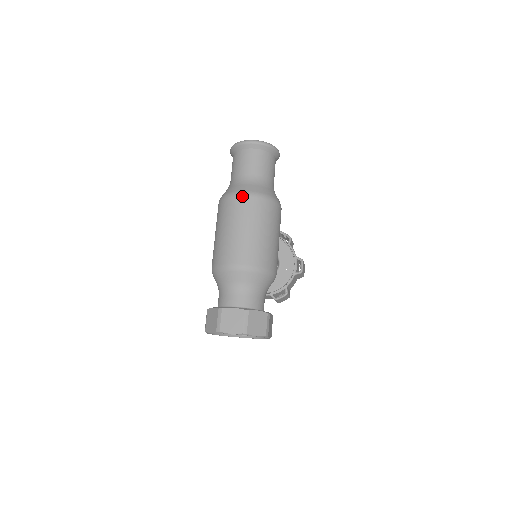
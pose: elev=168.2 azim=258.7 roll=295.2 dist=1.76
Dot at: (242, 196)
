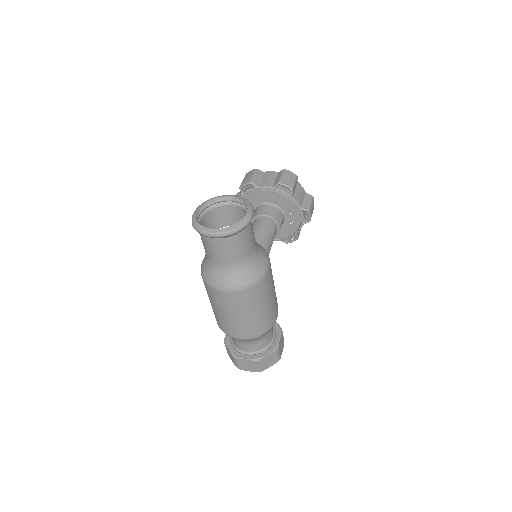
Dot at: (223, 292)
